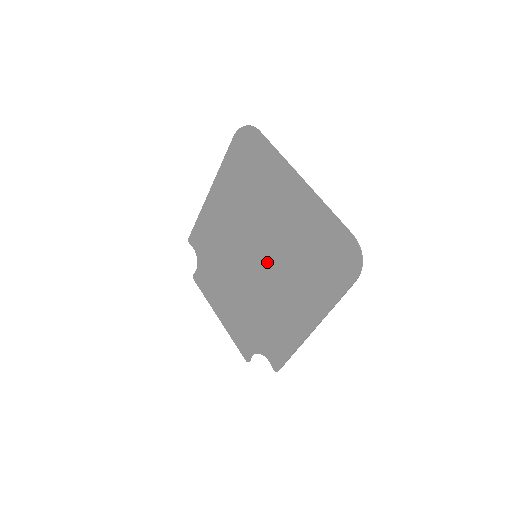
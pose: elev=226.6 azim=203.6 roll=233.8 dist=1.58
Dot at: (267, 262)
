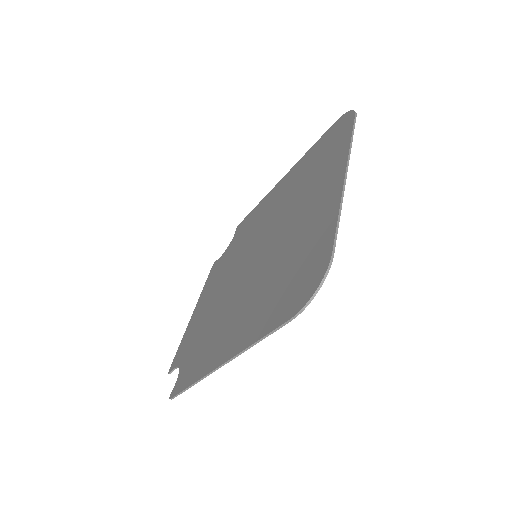
Dot at: (256, 265)
